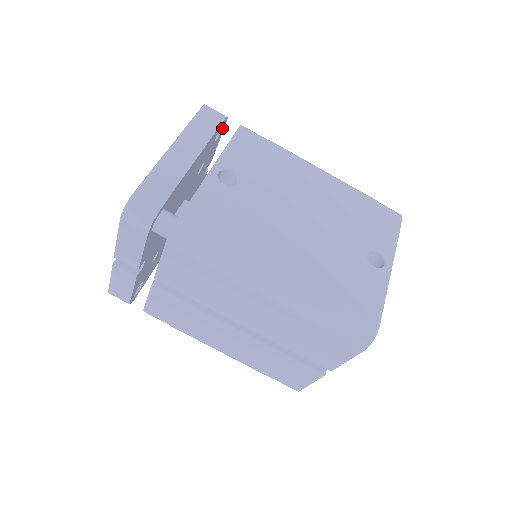
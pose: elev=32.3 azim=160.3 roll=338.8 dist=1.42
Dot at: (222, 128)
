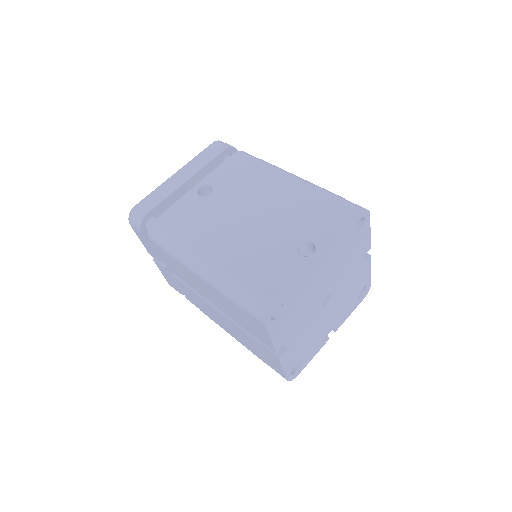
Dot at: occluded
